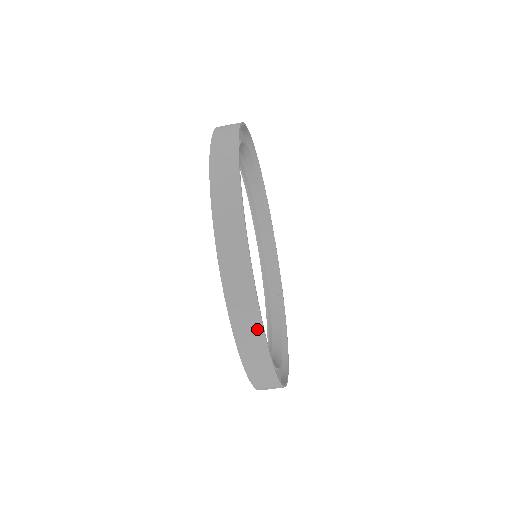
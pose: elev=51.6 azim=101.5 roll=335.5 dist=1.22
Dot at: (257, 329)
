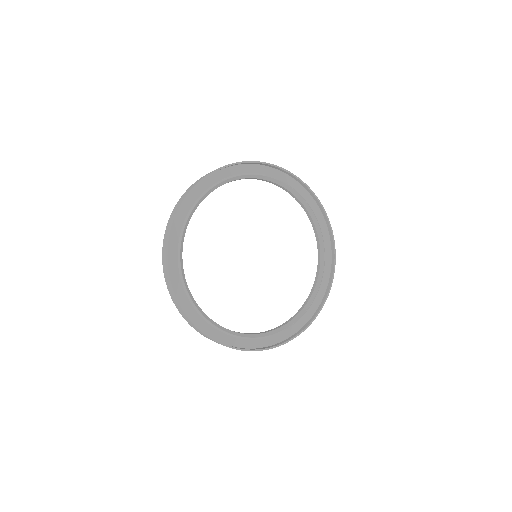
Dot at: (229, 347)
